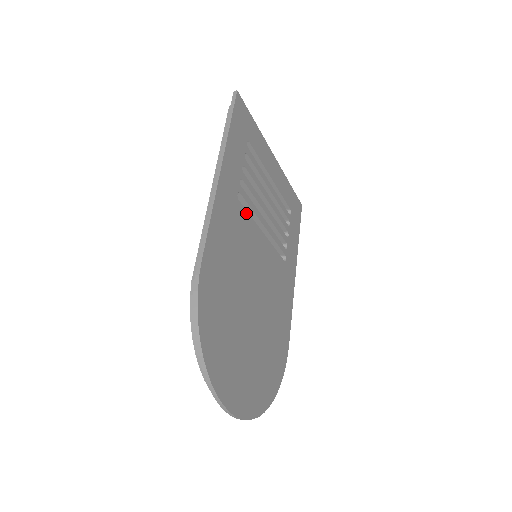
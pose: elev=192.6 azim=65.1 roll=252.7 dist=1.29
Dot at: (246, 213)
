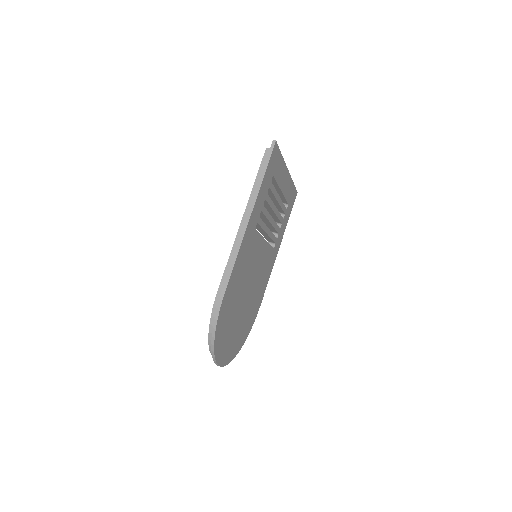
Dot at: (258, 234)
